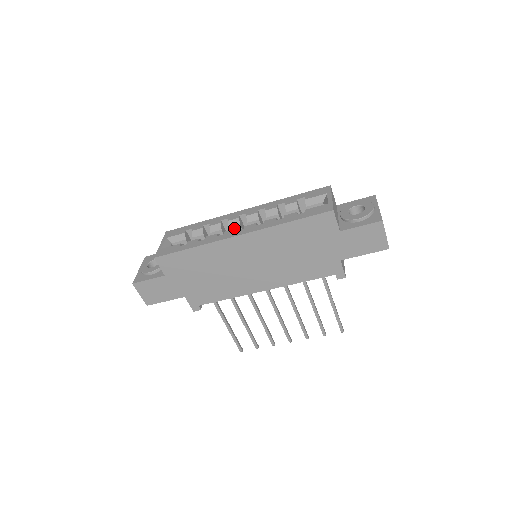
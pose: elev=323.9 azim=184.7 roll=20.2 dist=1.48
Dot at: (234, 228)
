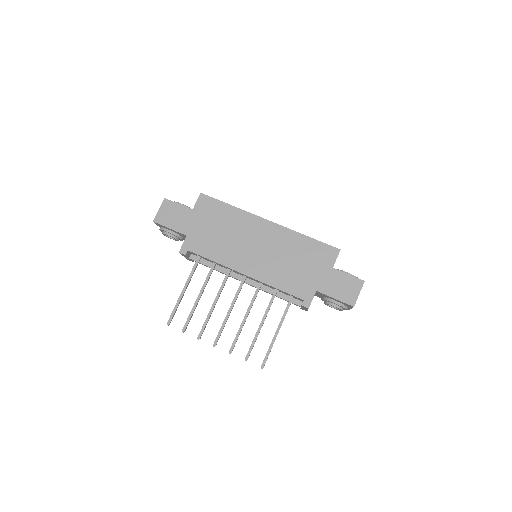
Dot at: occluded
